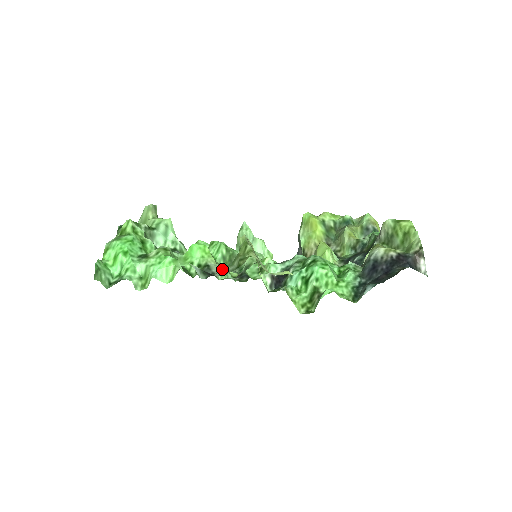
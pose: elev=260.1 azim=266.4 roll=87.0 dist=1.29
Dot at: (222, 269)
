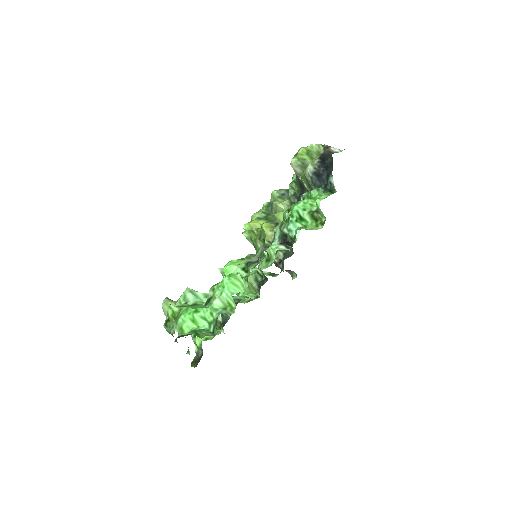
Dot at: (257, 257)
